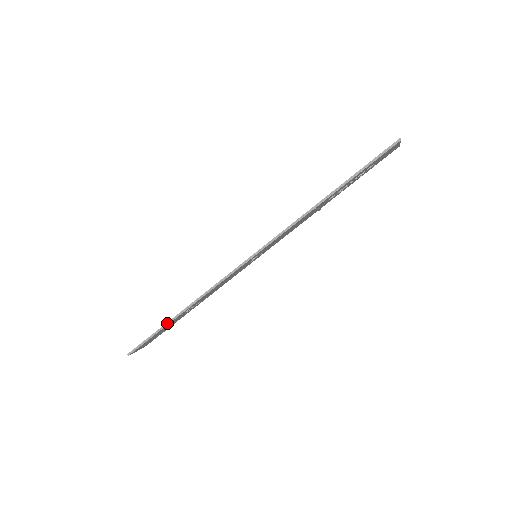
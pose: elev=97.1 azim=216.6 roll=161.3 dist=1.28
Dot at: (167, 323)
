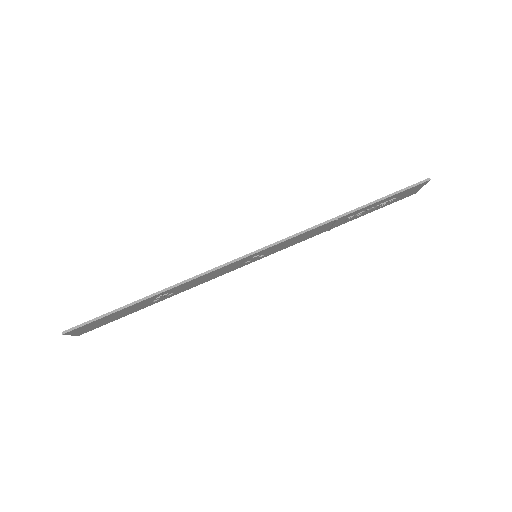
Dot at: (131, 303)
